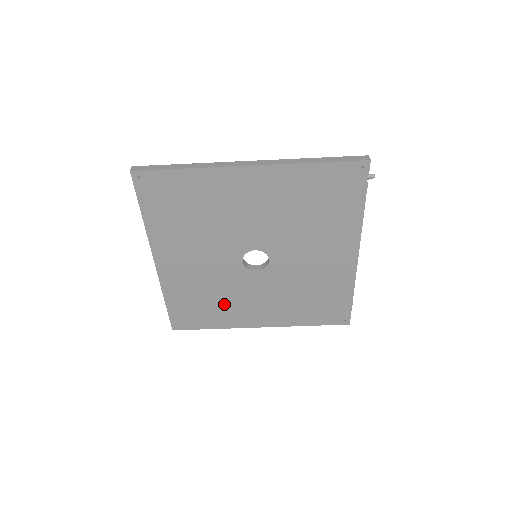
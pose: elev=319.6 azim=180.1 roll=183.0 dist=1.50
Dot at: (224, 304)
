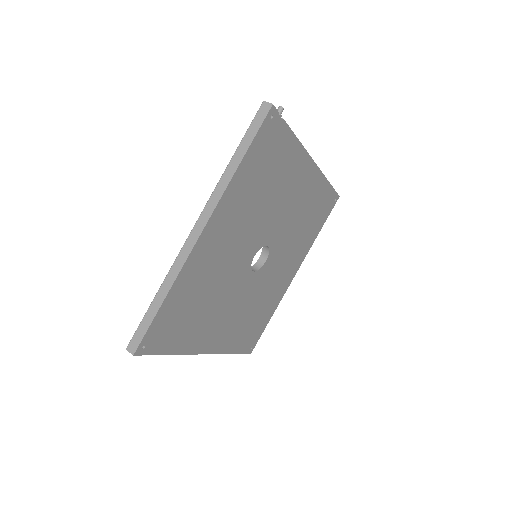
Dot at: (265, 301)
